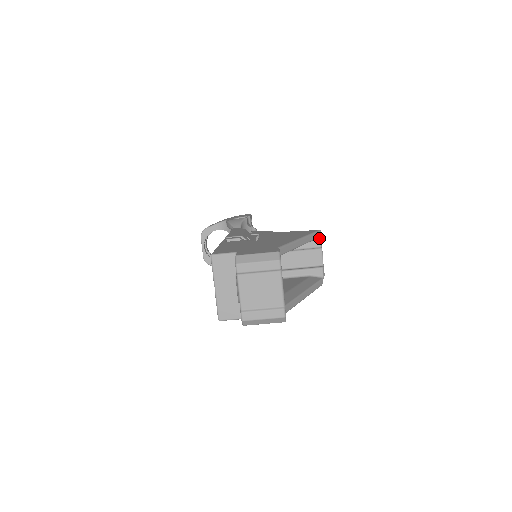
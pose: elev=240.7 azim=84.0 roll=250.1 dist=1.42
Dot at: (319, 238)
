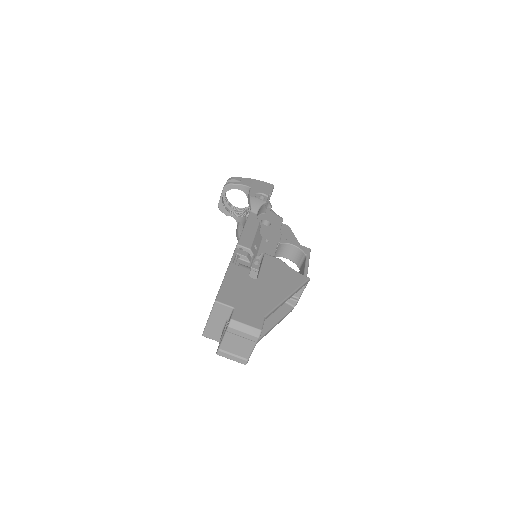
Dot at: (306, 284)
